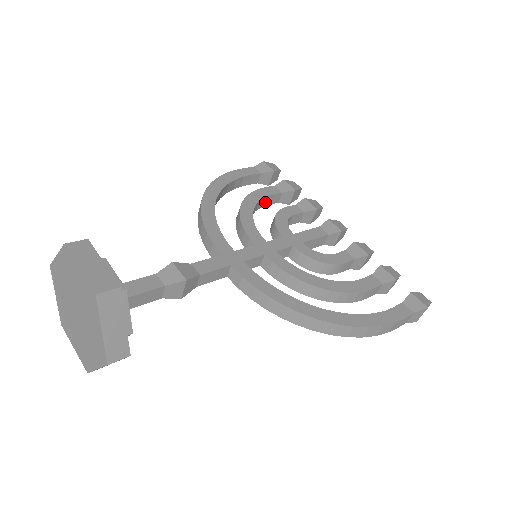
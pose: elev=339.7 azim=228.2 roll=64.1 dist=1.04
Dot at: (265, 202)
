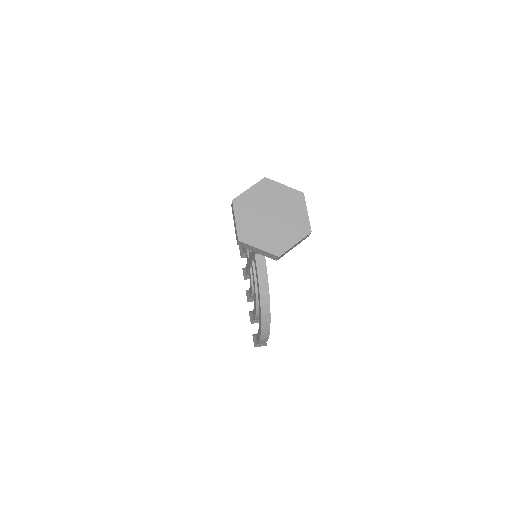
Dot at: occluded
